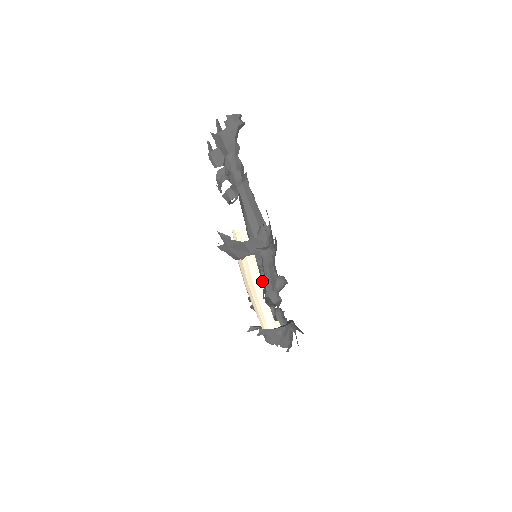
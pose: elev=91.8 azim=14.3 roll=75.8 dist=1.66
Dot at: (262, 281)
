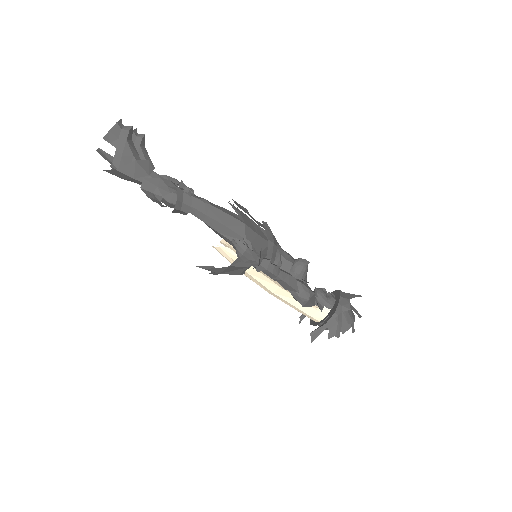
Dot at: occluded
